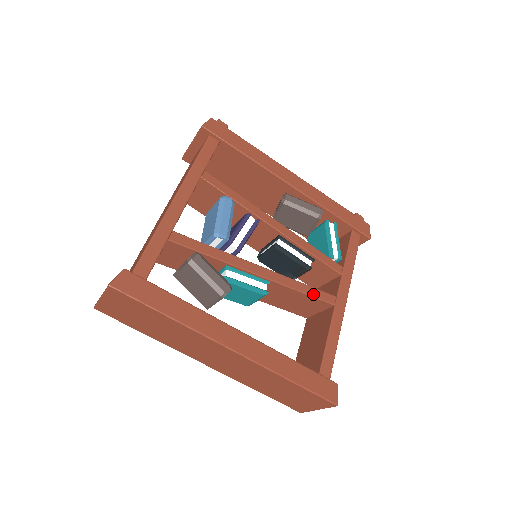
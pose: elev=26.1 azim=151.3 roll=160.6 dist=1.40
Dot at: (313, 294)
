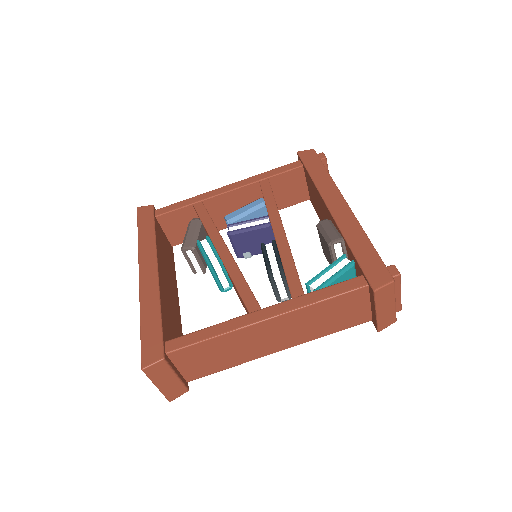
Dot at: (242, 291)
